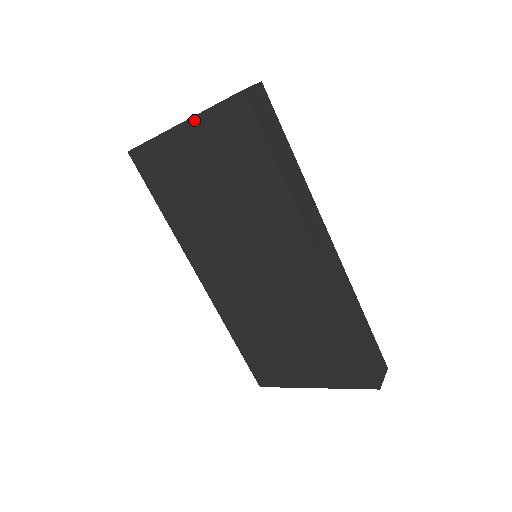
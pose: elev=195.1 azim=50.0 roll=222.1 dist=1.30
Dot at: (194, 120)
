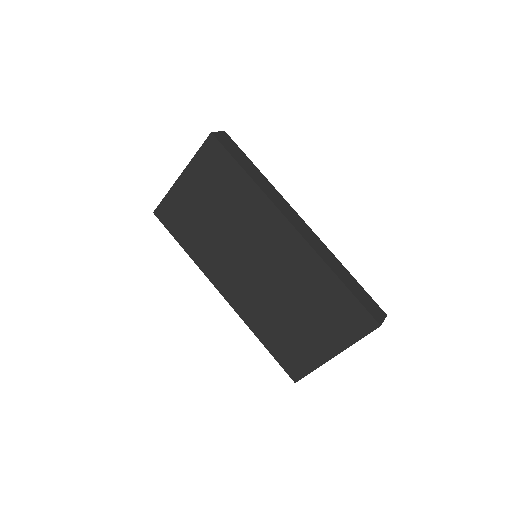
Dot at: (188, 167)
